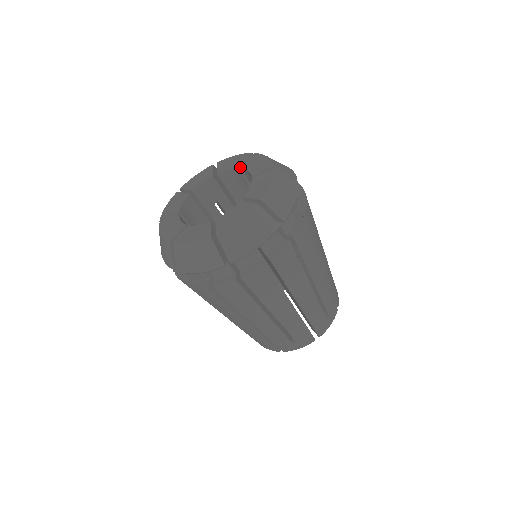
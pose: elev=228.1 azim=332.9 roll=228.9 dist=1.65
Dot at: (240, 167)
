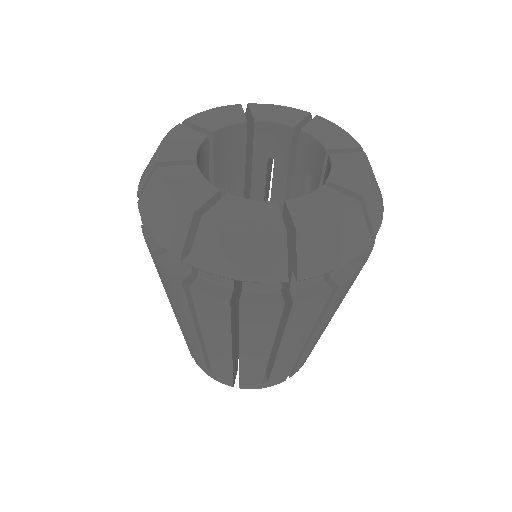
Dot at: (331, 151)
